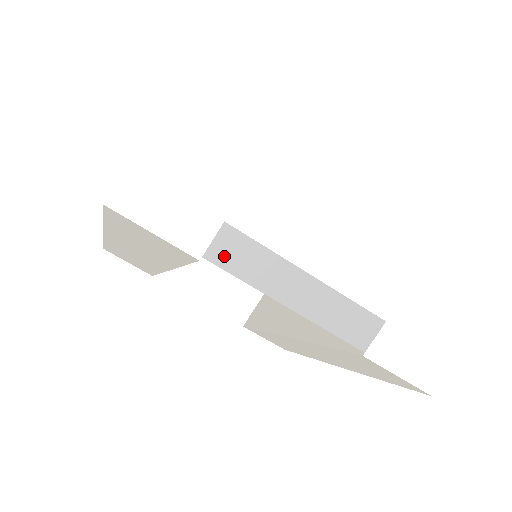
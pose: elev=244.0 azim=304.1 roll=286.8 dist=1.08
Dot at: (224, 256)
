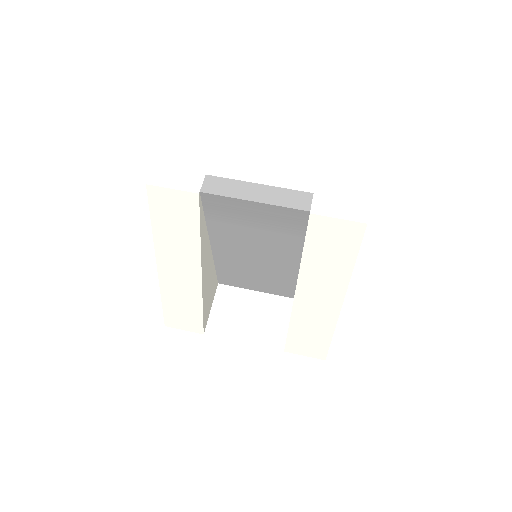
Dot at: (211, 188)
